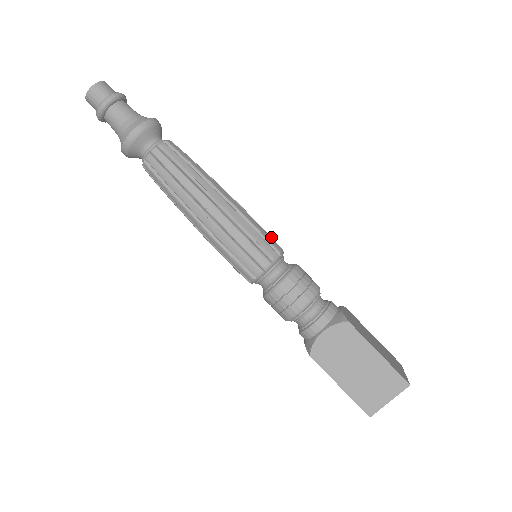
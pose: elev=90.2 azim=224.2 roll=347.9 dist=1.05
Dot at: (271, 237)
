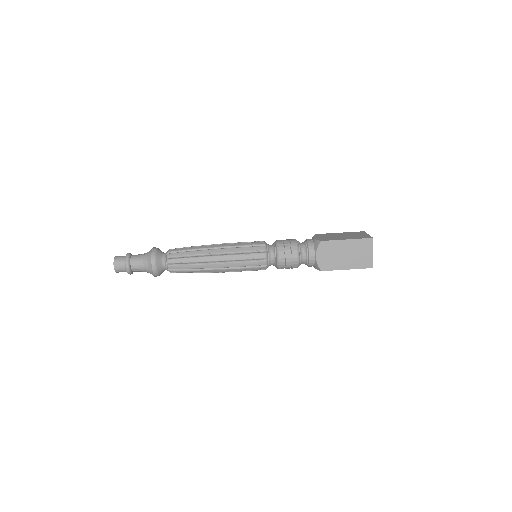
Dot at: (253, 242)
